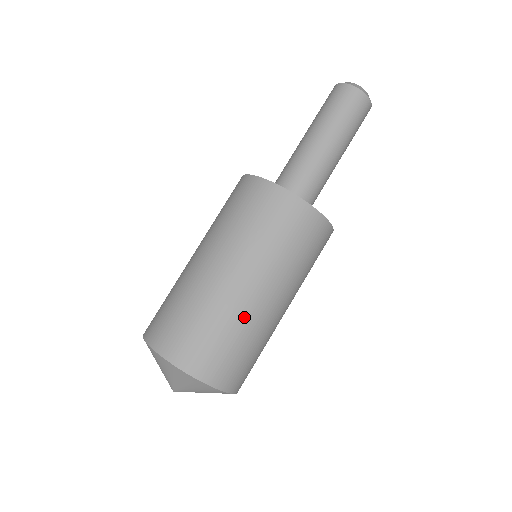
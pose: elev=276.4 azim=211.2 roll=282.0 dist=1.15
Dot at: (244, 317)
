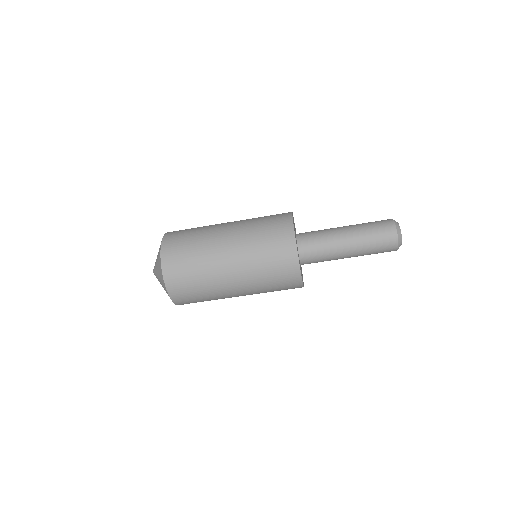
Dot at: (219, 296)
